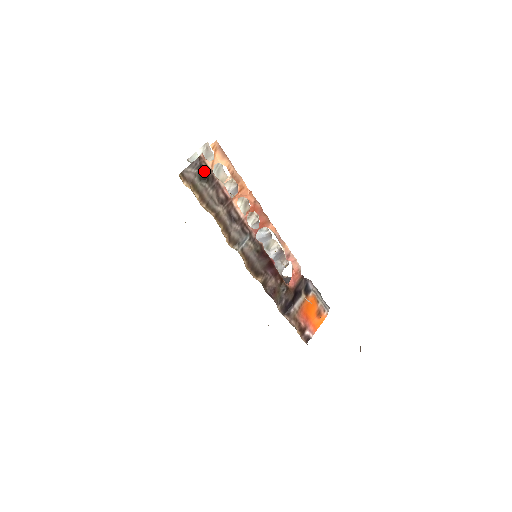
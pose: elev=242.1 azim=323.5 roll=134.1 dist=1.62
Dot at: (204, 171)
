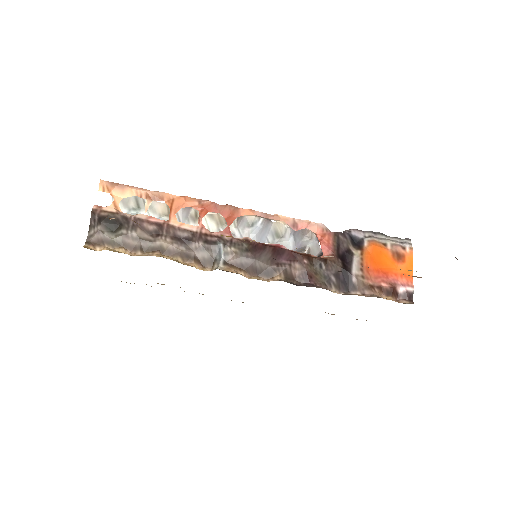
Dot at: (108, 220)
